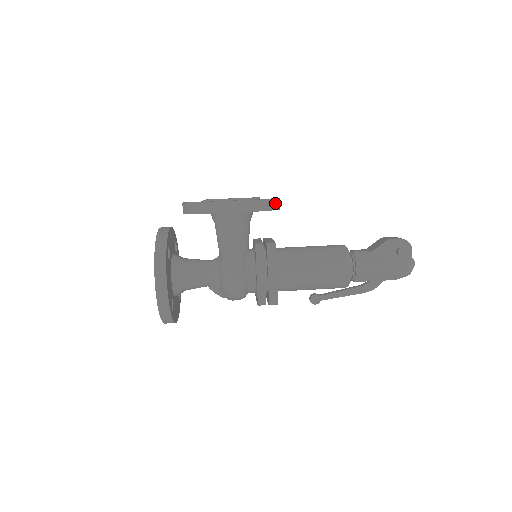
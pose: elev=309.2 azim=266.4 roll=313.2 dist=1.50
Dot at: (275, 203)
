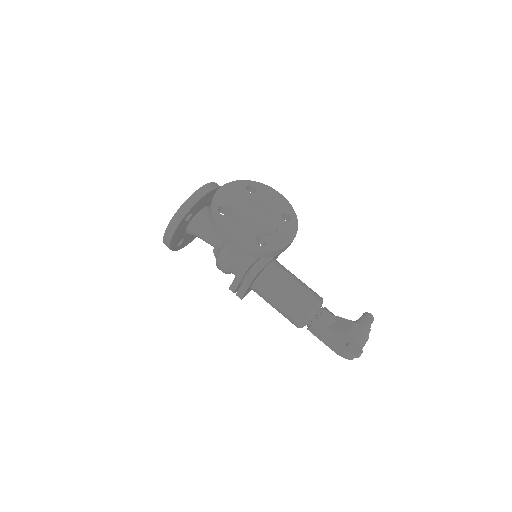
Dot at: (272, 253)
